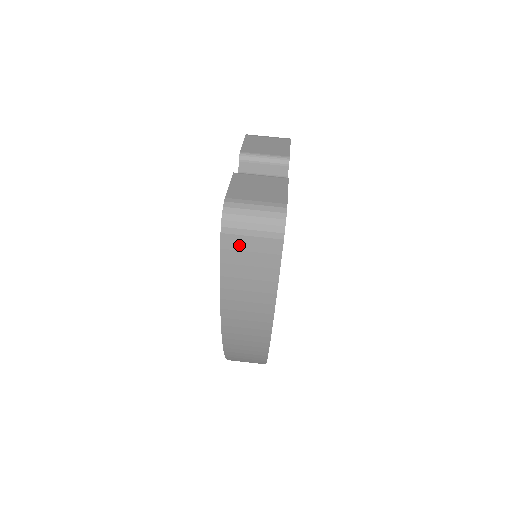
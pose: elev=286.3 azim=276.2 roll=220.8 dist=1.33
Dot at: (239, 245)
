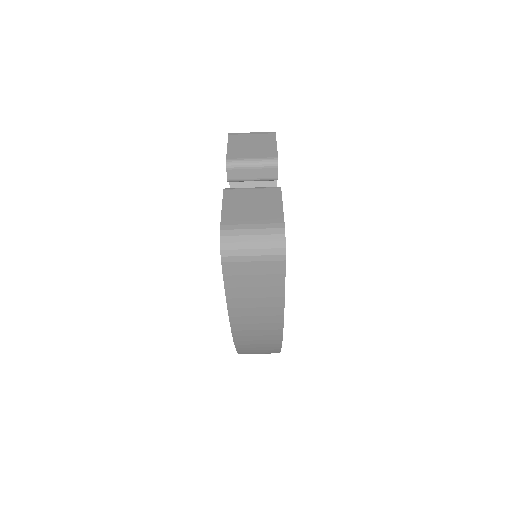
Dot at: (241, 270)
